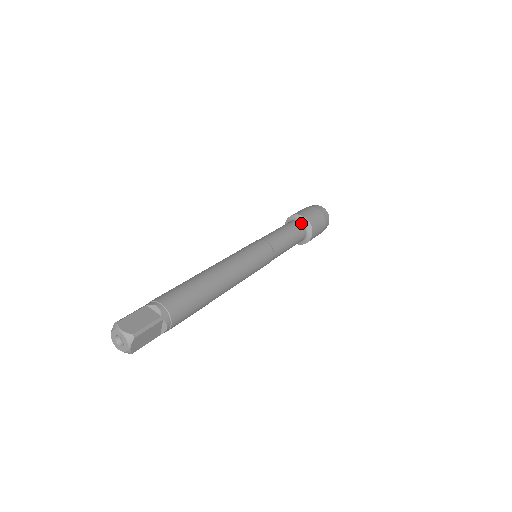
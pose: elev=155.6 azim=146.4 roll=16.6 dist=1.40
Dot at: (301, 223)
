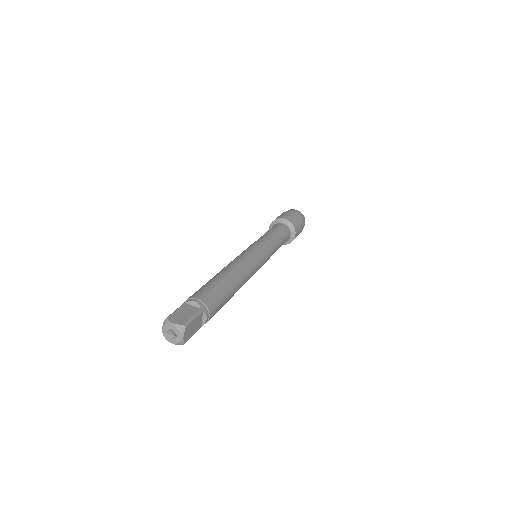
Dot at: (284, 225)
